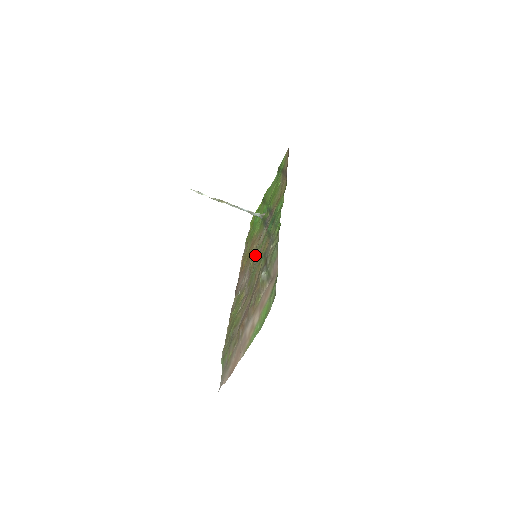
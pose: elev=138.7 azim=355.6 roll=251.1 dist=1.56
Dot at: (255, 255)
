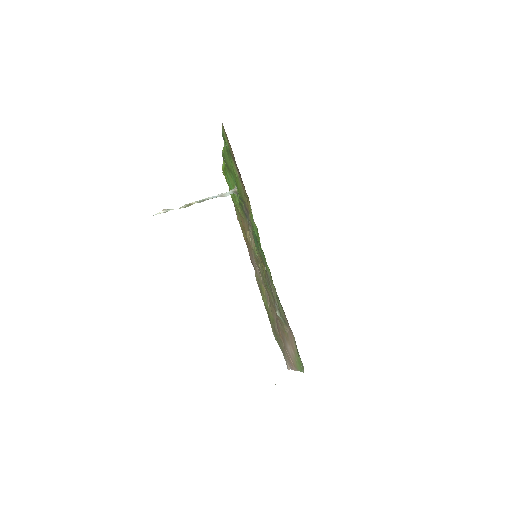
Dot at: (255, 257)
